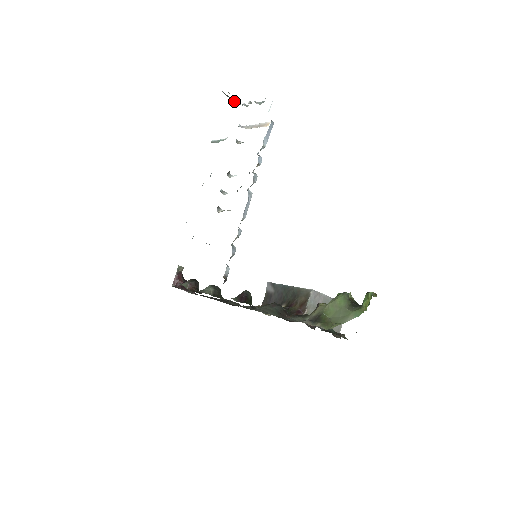
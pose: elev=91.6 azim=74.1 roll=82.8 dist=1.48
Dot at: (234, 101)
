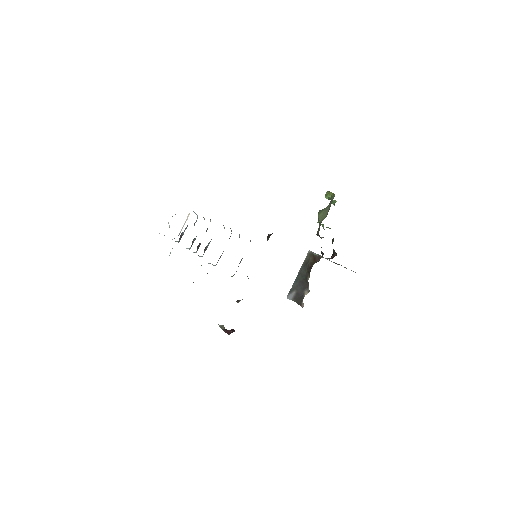
Dot at: occluded
